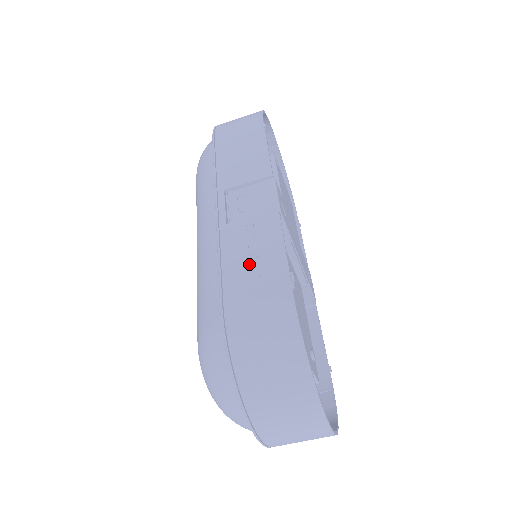
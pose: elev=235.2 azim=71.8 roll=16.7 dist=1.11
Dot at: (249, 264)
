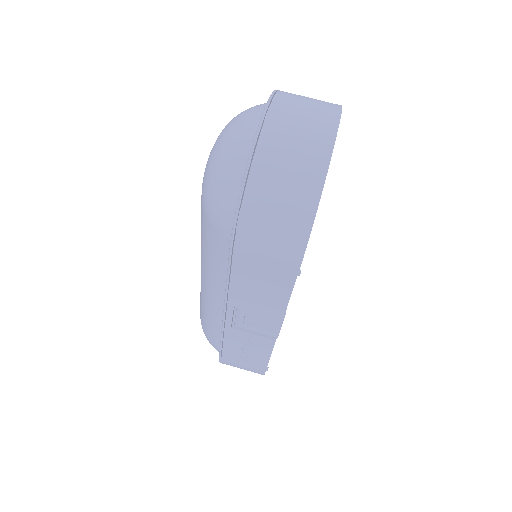
Dot at: occluded
